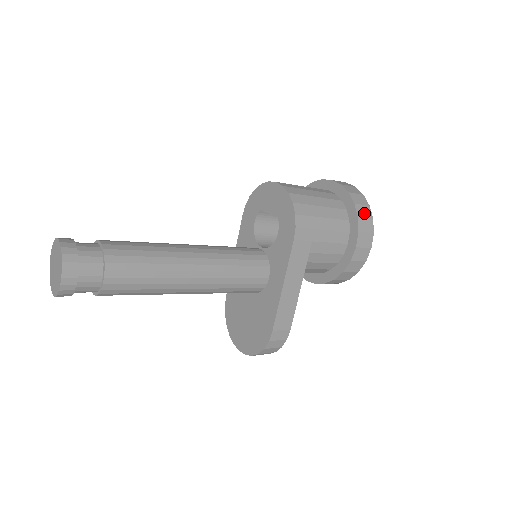
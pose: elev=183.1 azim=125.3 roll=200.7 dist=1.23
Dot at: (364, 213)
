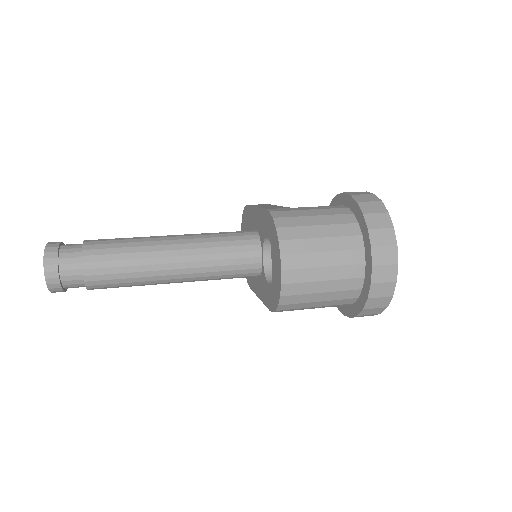
Dot at: (371, 312)
